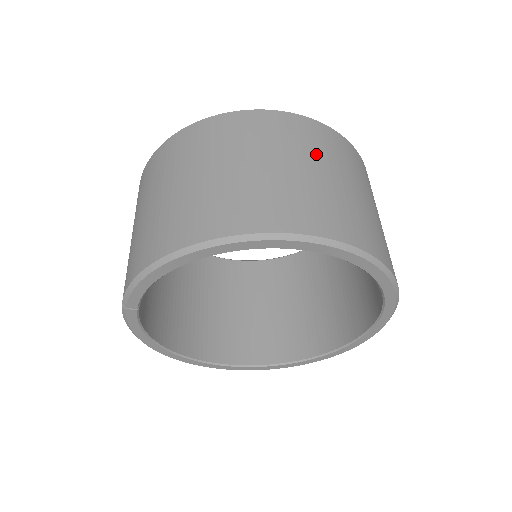
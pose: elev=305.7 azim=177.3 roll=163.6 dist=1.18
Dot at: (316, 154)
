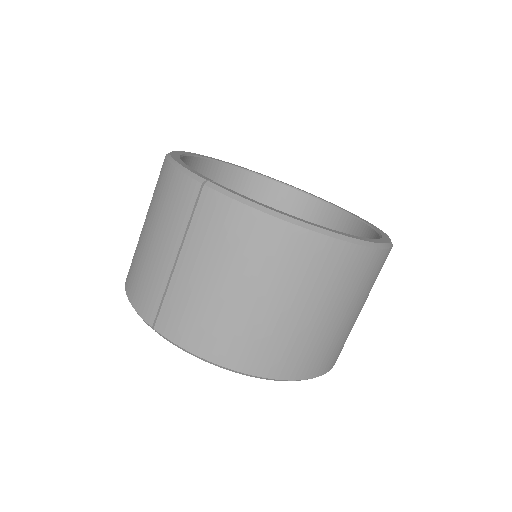
Dot at: occluded
